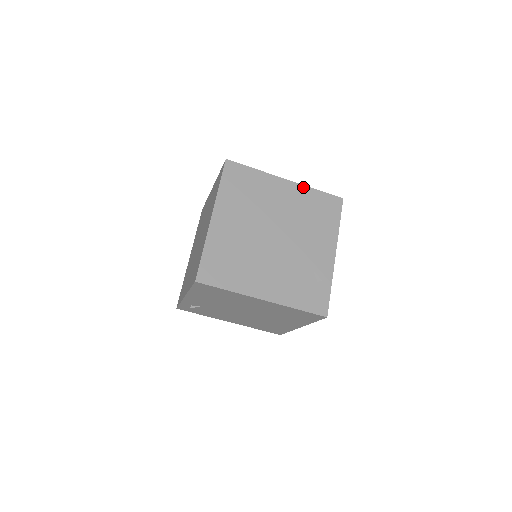
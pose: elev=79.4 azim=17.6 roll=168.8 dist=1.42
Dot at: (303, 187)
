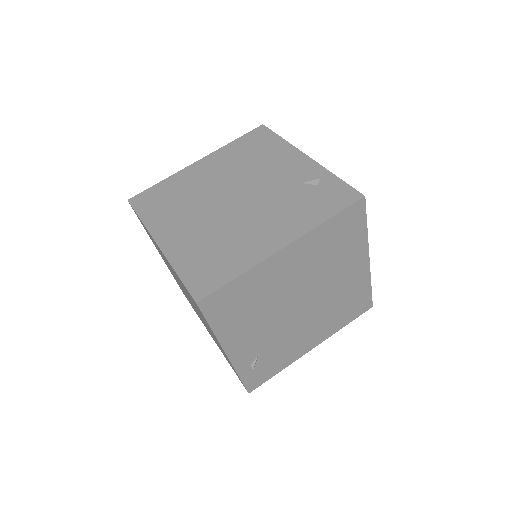
Dot at: (218, 151)
